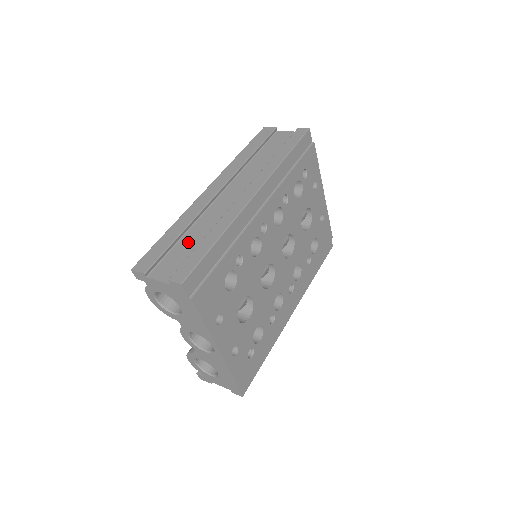
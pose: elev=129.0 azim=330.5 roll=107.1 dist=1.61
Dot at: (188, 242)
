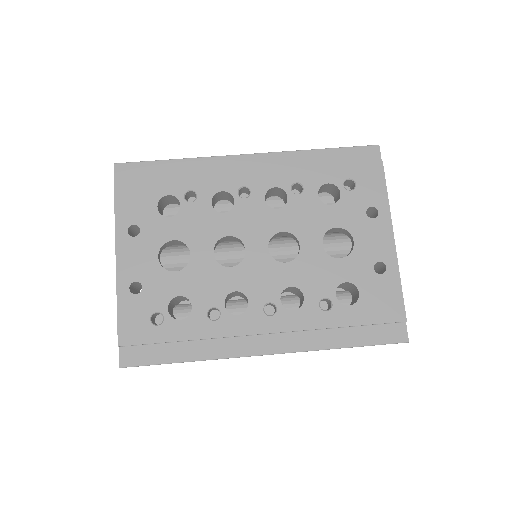
Dot at: occluded
